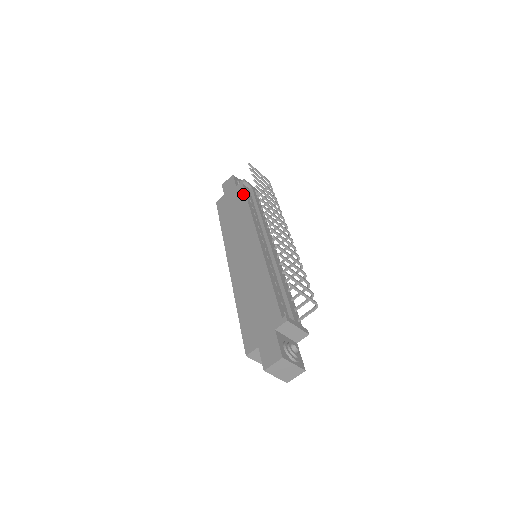
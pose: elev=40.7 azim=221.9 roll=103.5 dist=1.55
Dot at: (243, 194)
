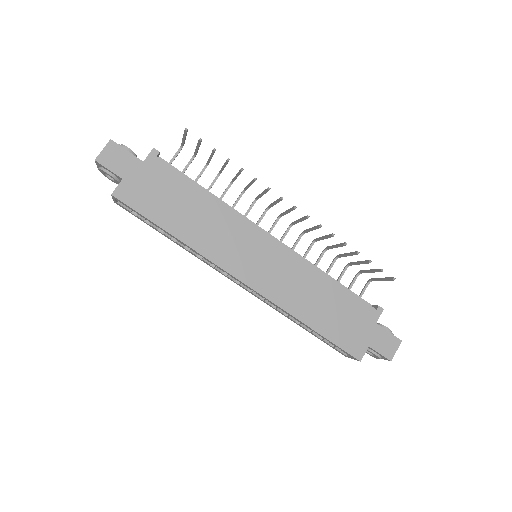
Dot at: (178, 175)
